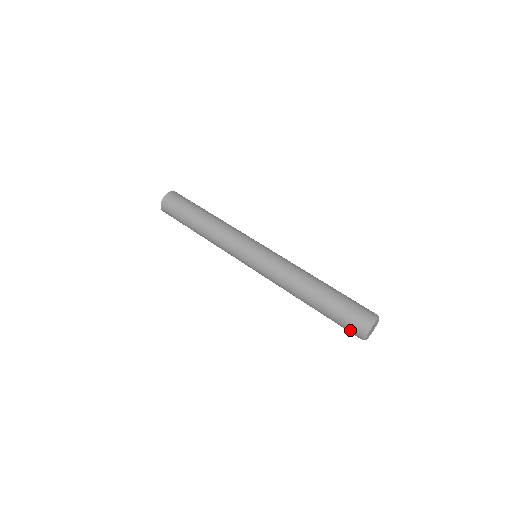
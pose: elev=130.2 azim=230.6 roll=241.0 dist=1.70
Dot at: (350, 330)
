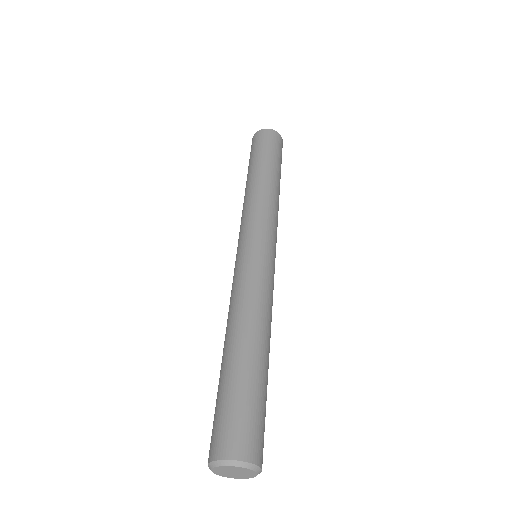
Dot at: (212, 435)
